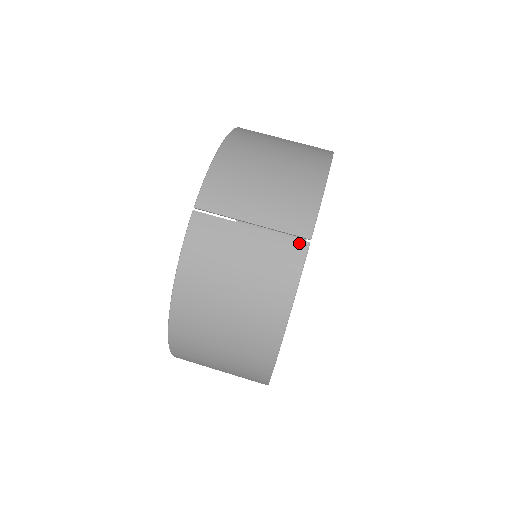
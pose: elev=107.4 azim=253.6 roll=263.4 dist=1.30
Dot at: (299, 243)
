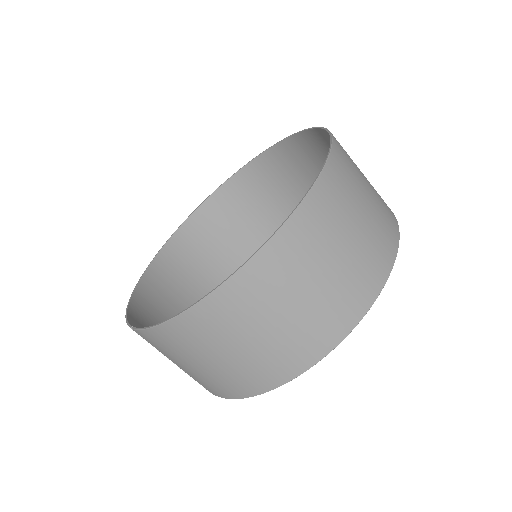
Dot at: (204, 387)
